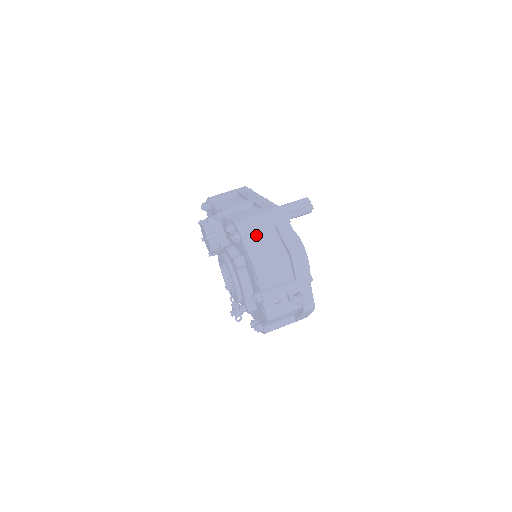
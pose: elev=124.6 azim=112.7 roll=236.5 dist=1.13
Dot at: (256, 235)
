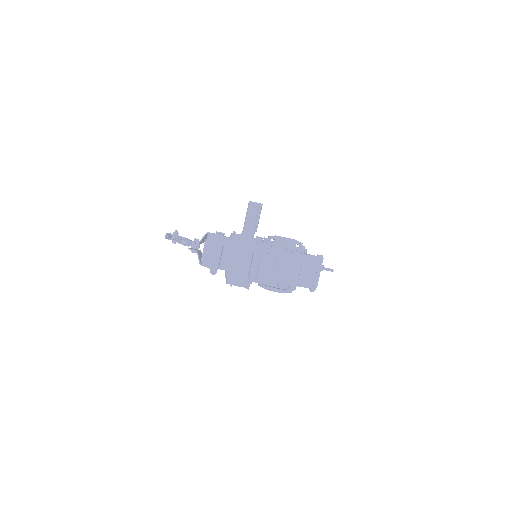
Dot at: (299, 277)
